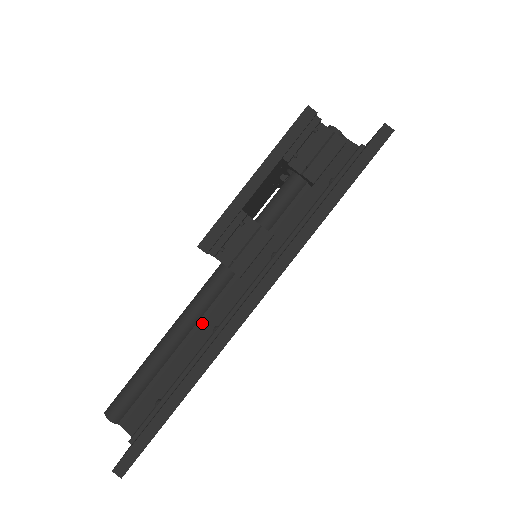
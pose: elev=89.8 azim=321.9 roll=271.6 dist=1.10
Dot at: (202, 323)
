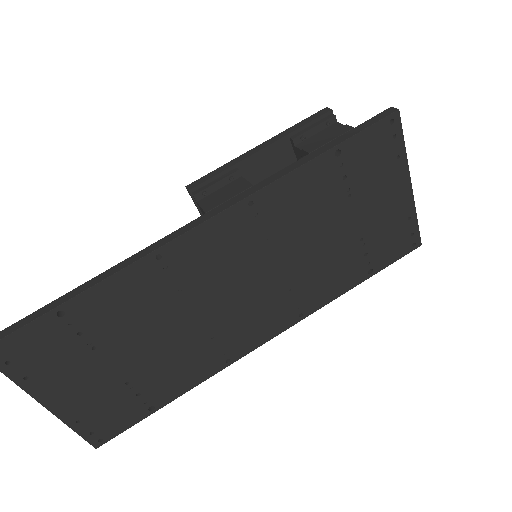
Dot at: occluded
